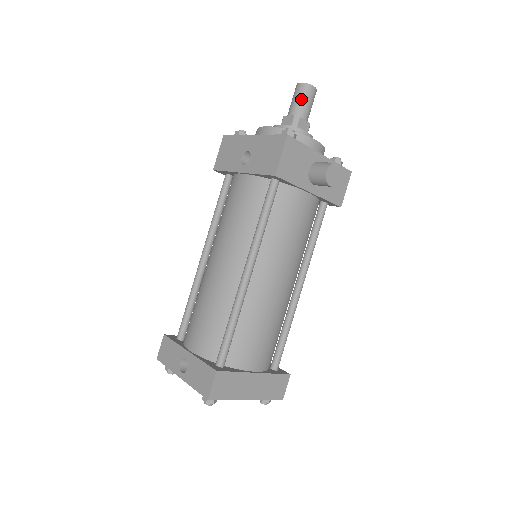
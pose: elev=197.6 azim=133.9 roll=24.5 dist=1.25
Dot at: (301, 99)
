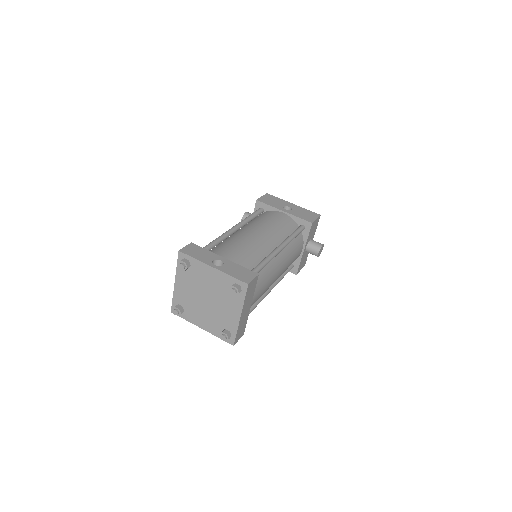
Dot at: occluded
